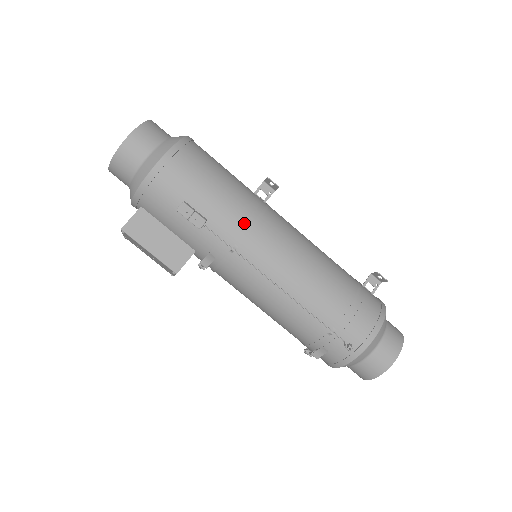
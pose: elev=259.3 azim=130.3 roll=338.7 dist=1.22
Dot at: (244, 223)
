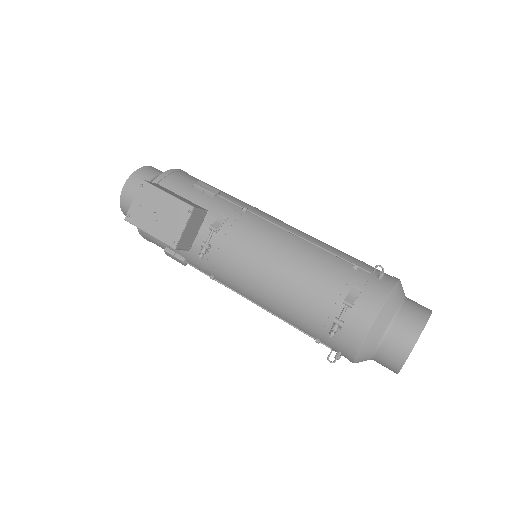
Dot at: (250, 205)
